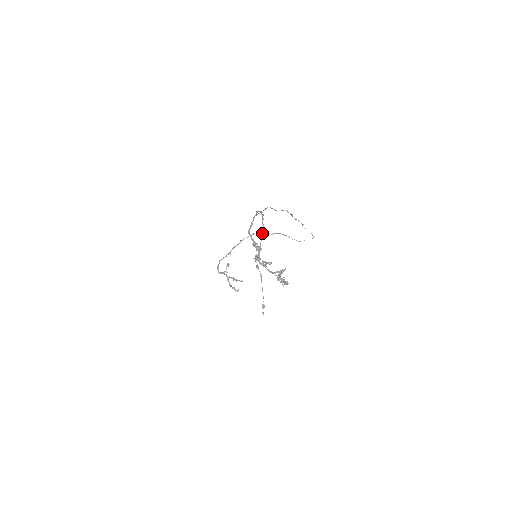
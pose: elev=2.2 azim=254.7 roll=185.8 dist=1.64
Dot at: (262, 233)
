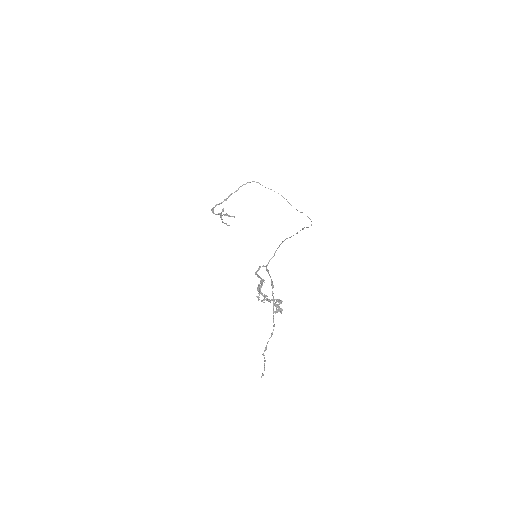
Dot at: (272, 333)
